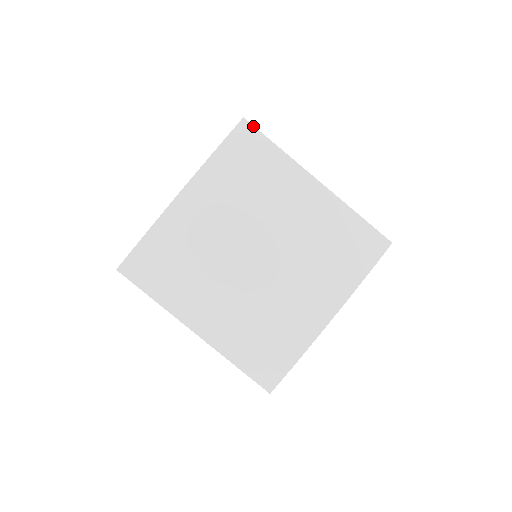
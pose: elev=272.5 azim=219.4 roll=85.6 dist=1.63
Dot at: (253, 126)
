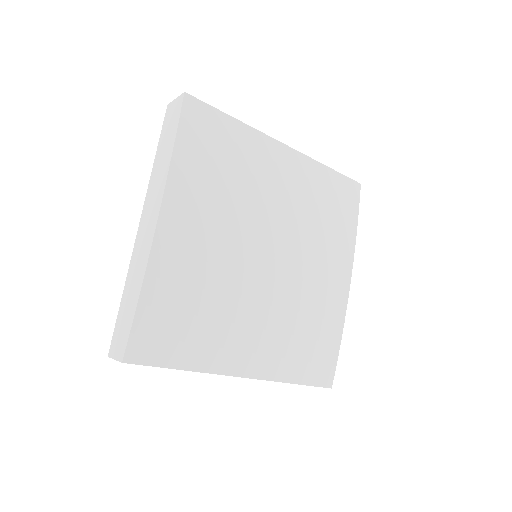
Dot at: (199, 100)
